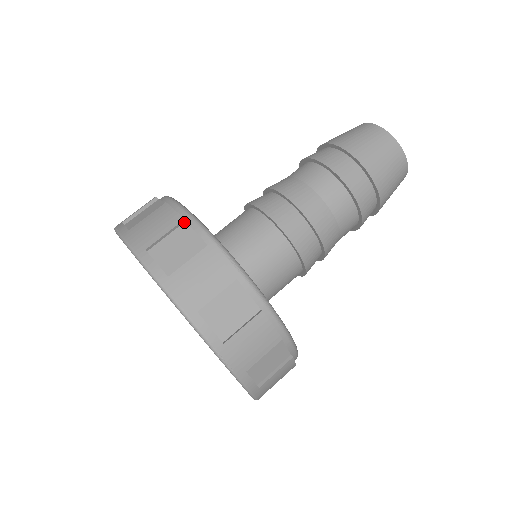
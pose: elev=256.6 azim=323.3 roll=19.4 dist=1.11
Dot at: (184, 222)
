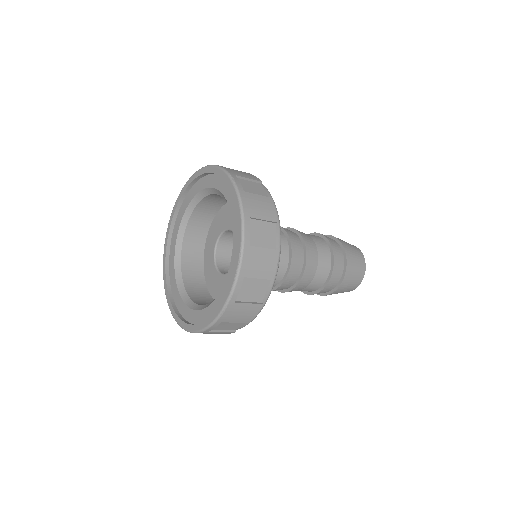
Dot at: (275, 223)
